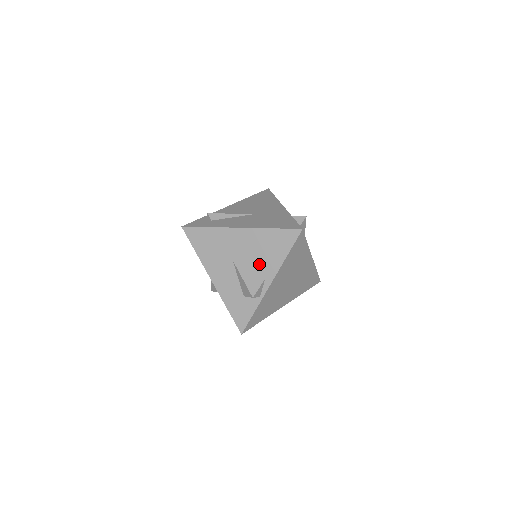
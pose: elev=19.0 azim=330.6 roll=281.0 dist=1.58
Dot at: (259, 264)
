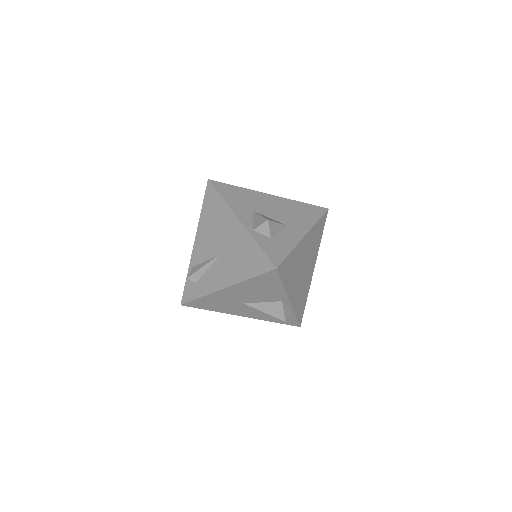
Dot at: (267, 297)
